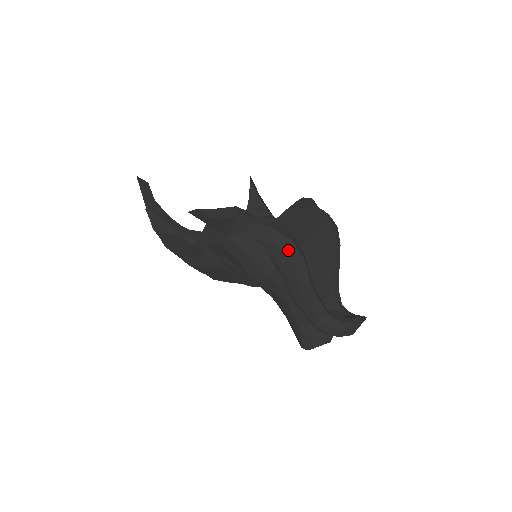
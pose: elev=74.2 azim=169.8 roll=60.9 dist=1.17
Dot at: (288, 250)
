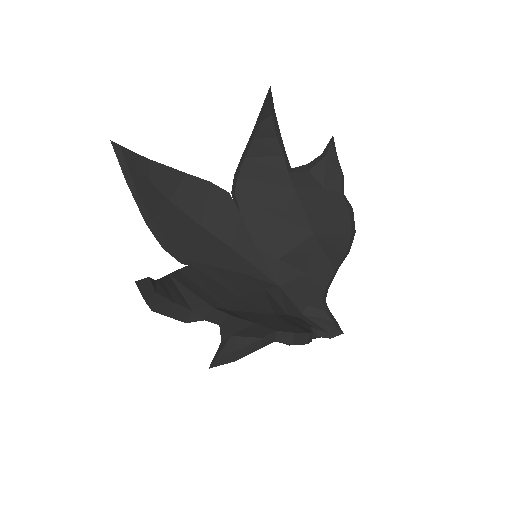
Dot at: occluded
